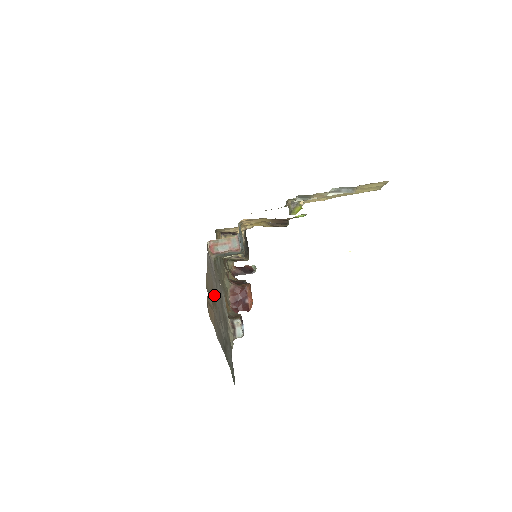
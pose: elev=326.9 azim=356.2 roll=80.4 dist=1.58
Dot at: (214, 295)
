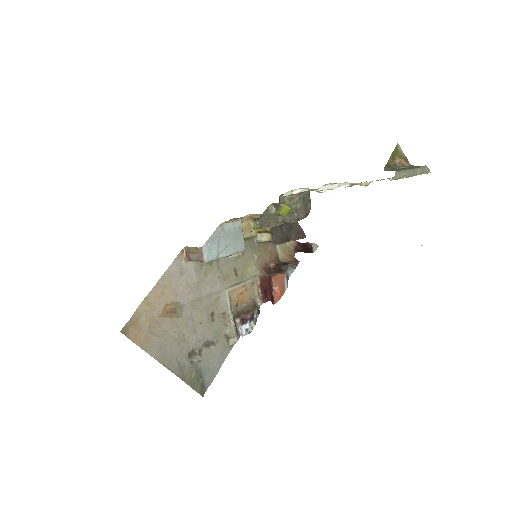
Dot at: (179, 305)
